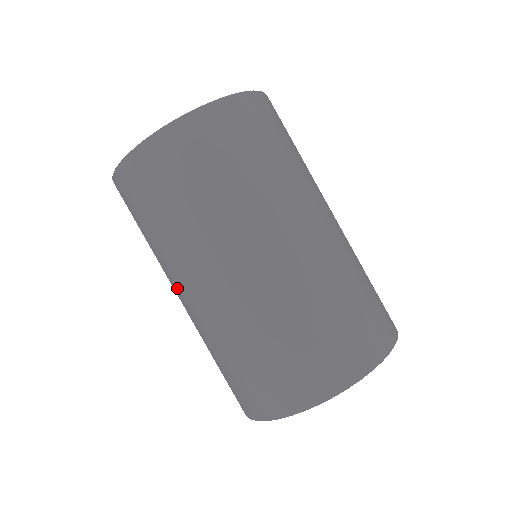
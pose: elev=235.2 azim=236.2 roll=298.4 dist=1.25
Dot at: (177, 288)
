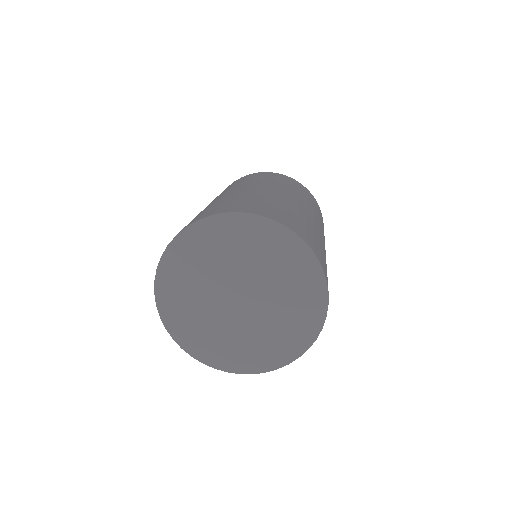
Dot at: (226, 192)
